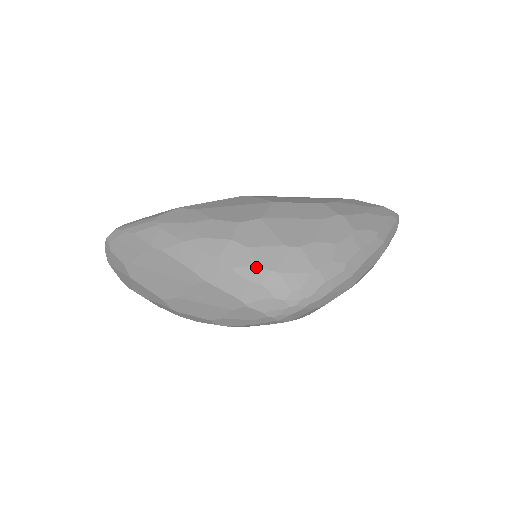
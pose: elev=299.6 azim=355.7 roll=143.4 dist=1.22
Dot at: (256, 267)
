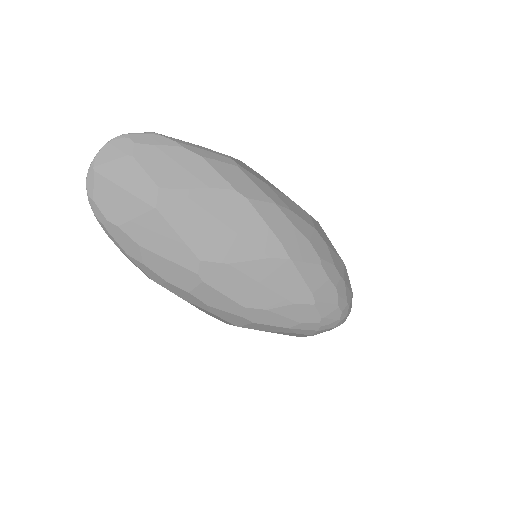
Dot at: (334, 268)
